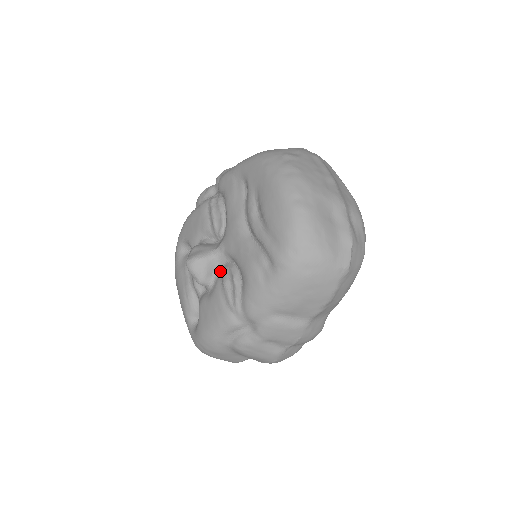
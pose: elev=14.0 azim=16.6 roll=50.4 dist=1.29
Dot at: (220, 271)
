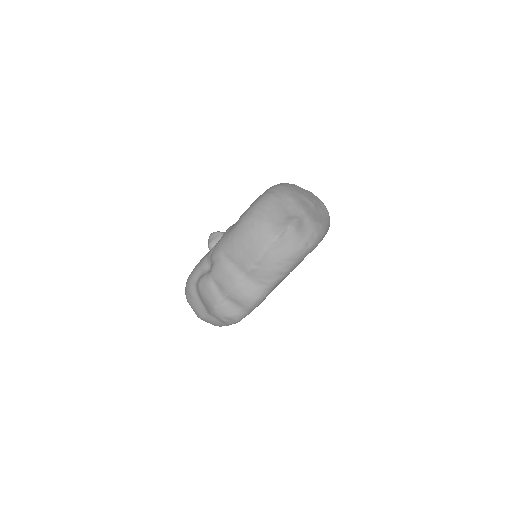
Dot at: occluded
